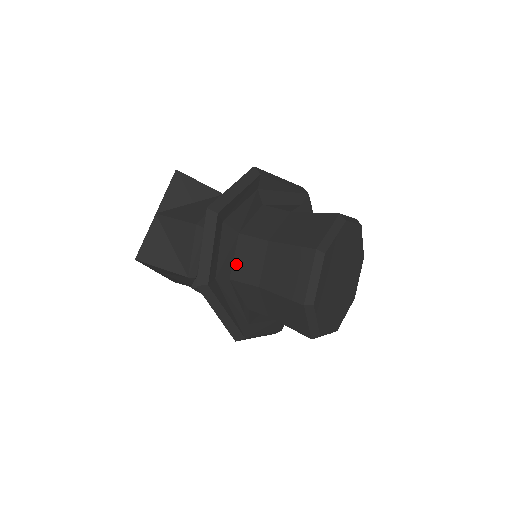
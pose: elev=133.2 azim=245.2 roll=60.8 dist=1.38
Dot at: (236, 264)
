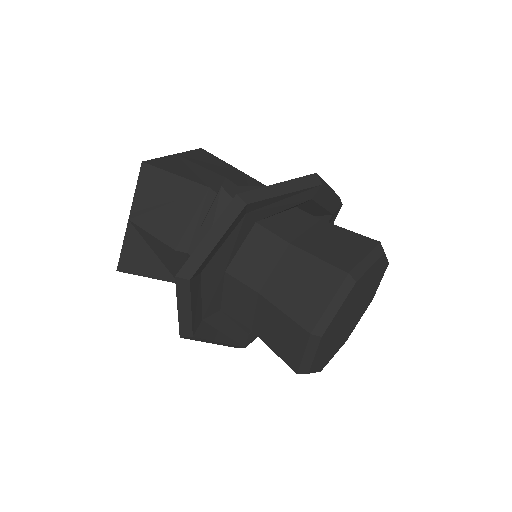
Dot at: (225, 300)
